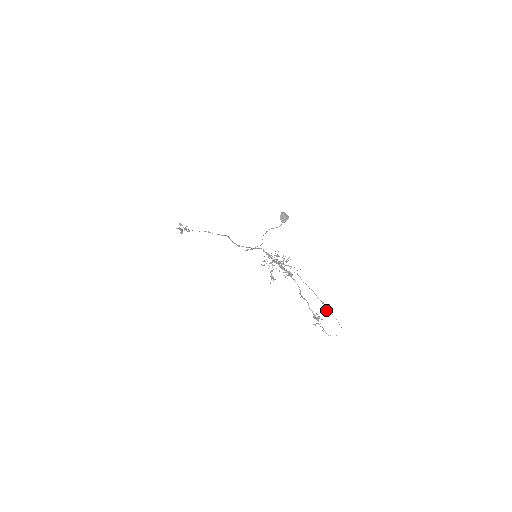
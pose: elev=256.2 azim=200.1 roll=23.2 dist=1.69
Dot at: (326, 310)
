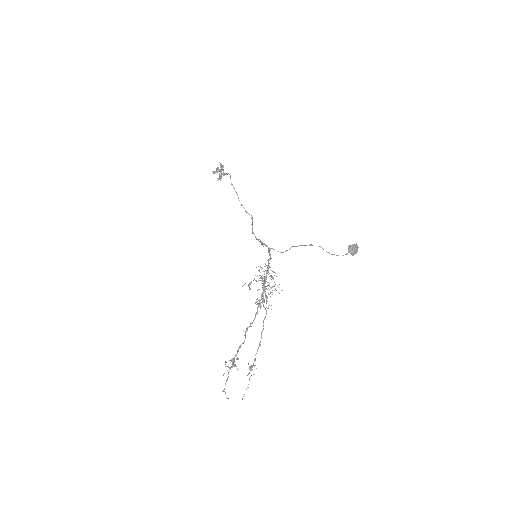
Dot at: (250, 368)
